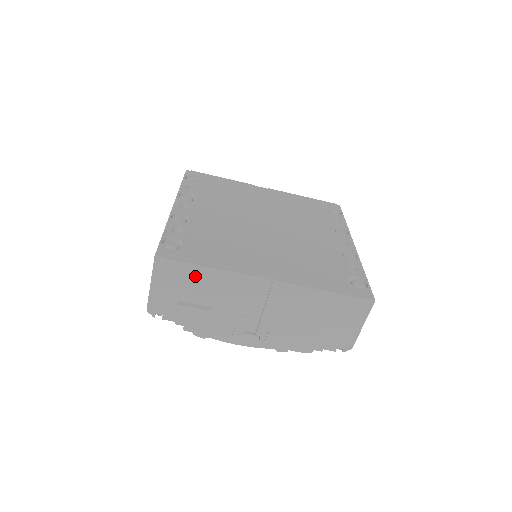
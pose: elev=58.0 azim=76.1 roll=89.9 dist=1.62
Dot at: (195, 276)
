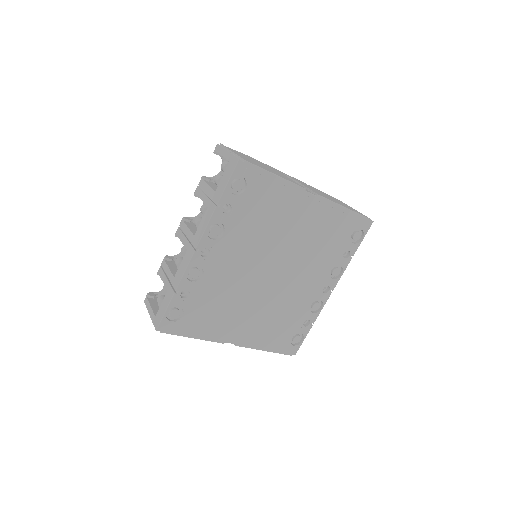
Dot at: occluded
